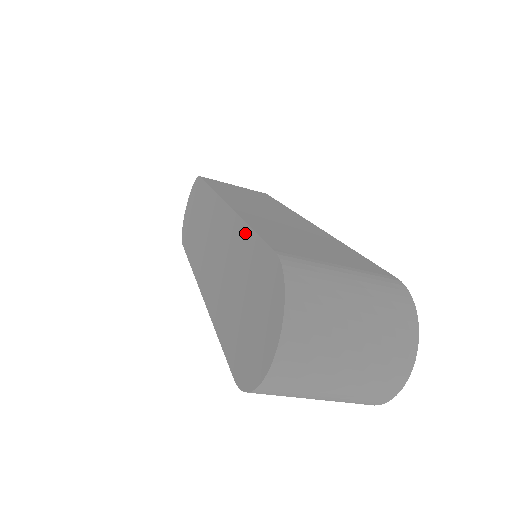
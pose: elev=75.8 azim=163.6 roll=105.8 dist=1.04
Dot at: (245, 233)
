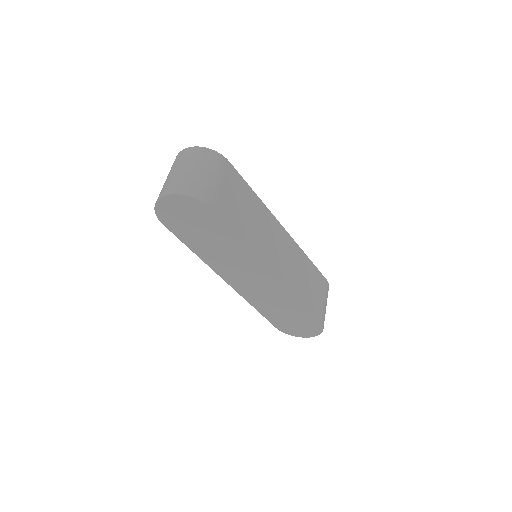
Dot at: (299, 305)
